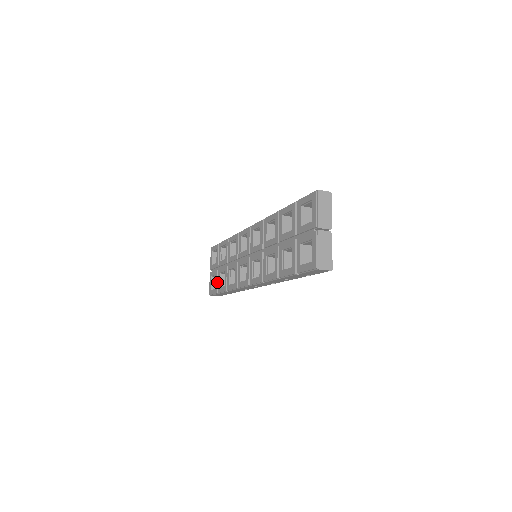
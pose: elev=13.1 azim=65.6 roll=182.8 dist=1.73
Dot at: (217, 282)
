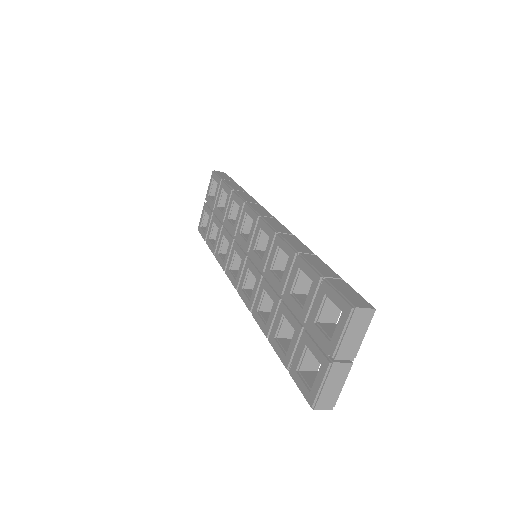
Dot at: (208, 228)
